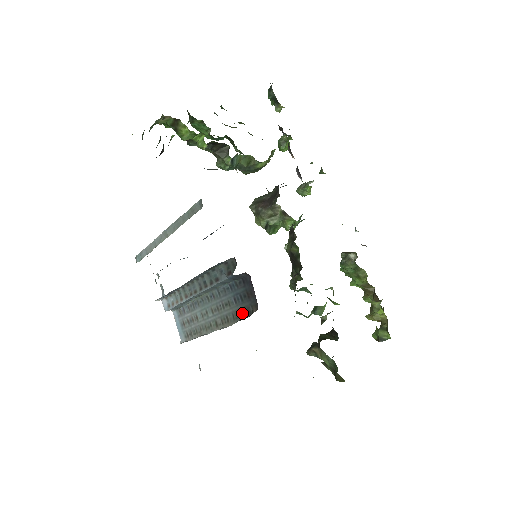
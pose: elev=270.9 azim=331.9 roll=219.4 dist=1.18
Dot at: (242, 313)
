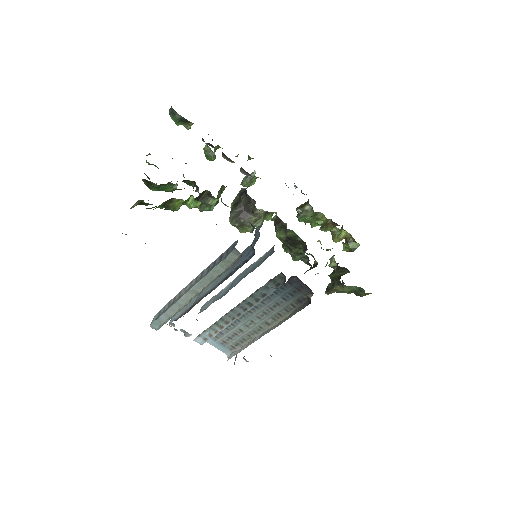
Dot at: (296, 304)
